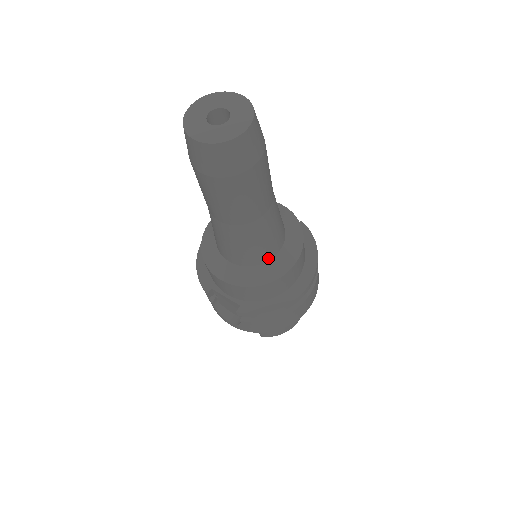
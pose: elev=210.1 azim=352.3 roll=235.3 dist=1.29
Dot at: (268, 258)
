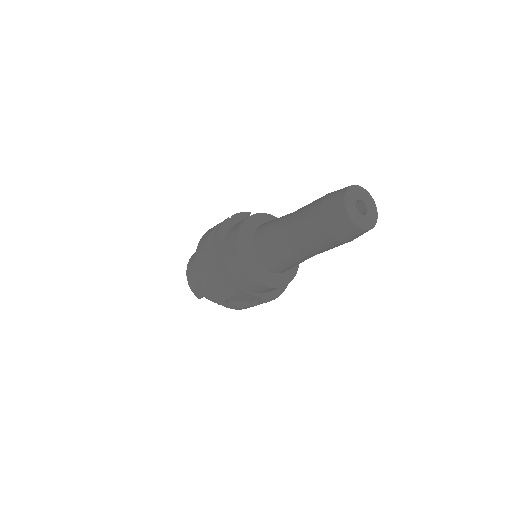
Dot at: occluded
